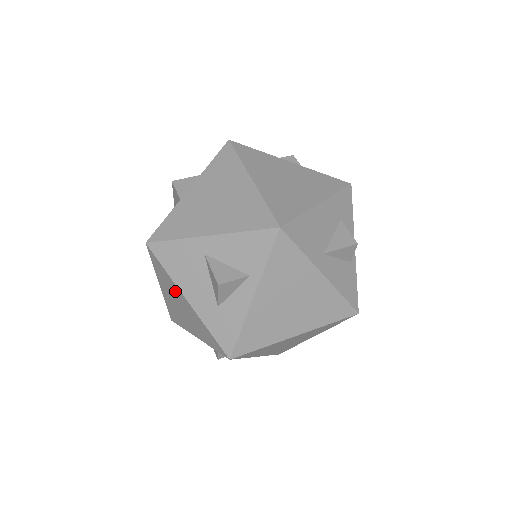
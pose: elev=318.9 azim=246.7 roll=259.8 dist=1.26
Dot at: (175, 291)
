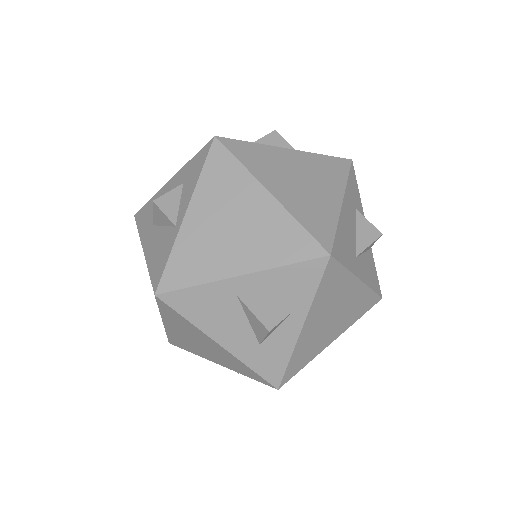
Dot at: (197, 334)
